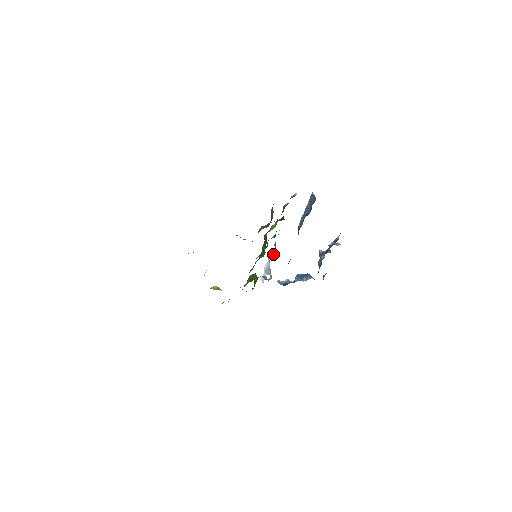
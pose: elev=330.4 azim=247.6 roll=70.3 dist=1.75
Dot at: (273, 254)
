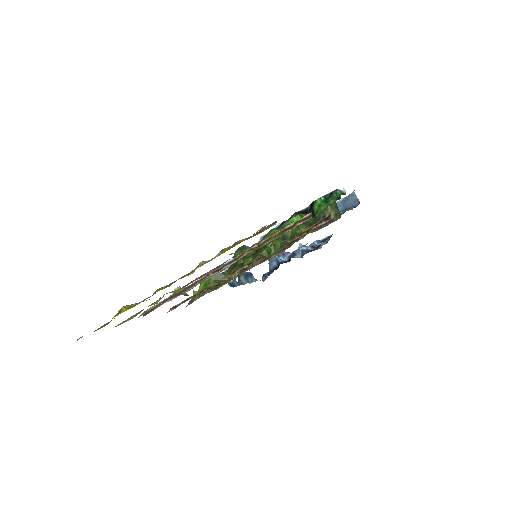
Dot at: occluded
